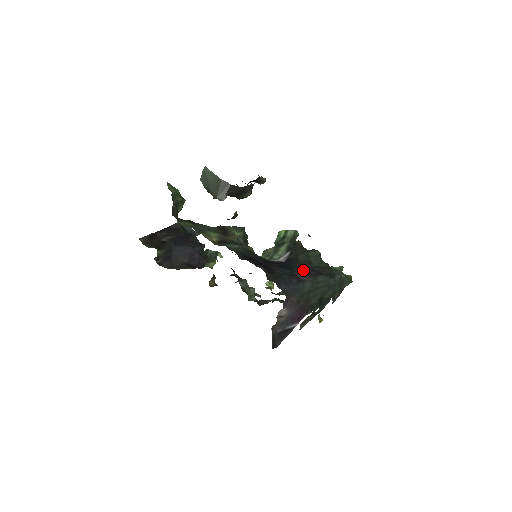
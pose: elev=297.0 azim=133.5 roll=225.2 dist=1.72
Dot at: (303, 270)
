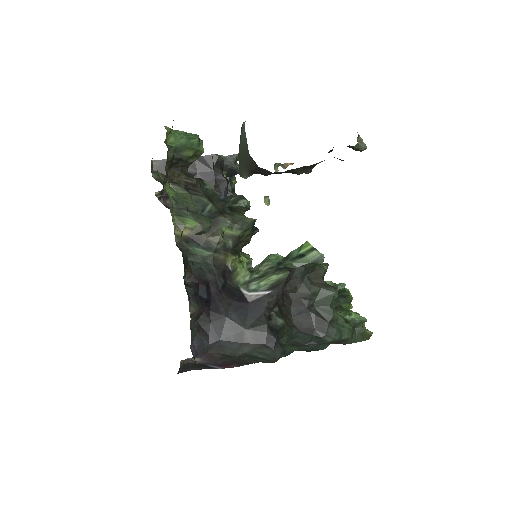
Dot at: (255, 329)
